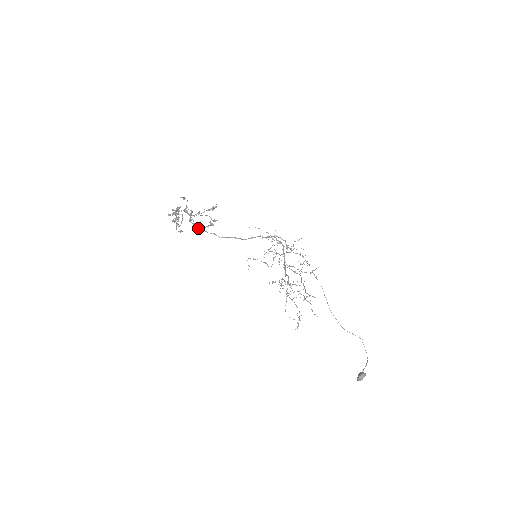
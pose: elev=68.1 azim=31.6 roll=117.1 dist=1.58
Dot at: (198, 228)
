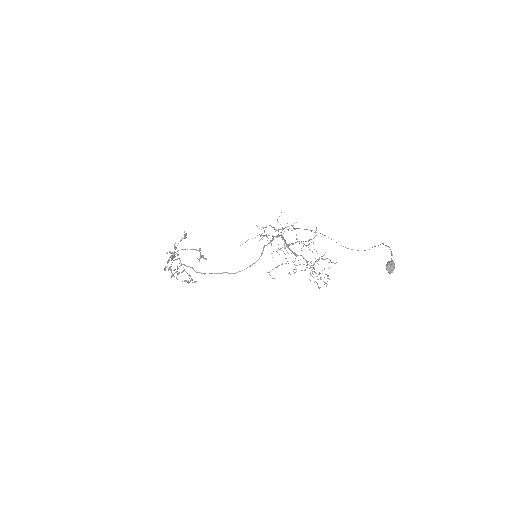
Dot at: occluded
